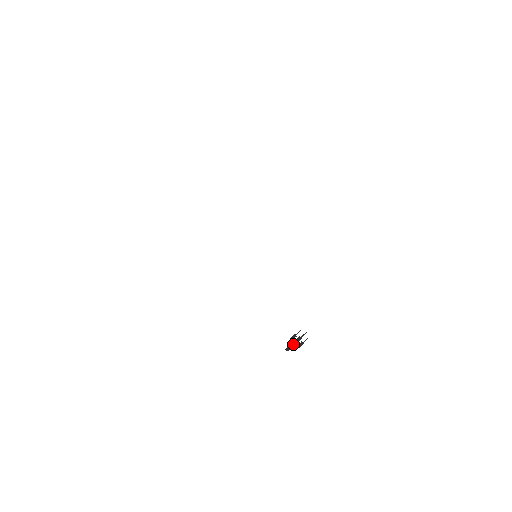
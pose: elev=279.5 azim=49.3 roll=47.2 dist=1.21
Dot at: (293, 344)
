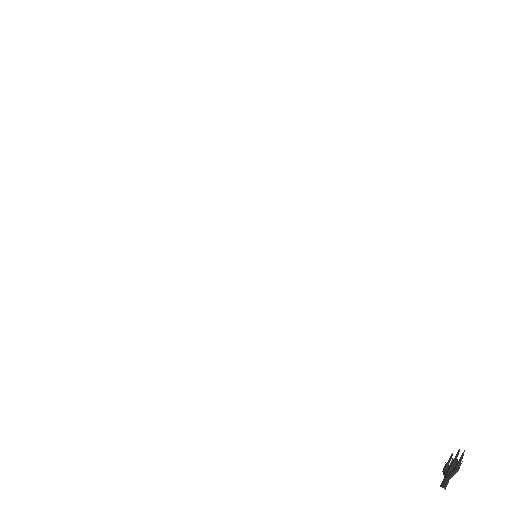
Dot at: (447, 473)
